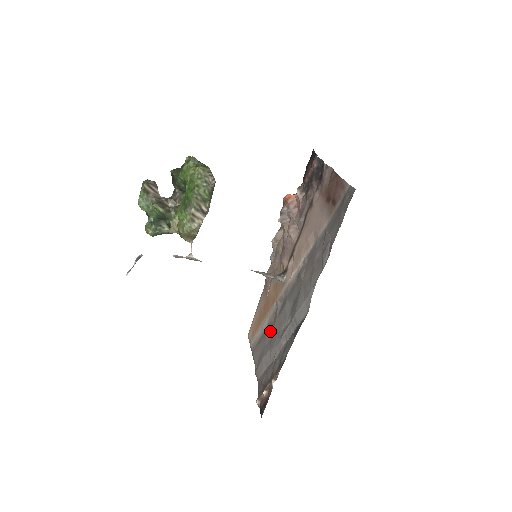
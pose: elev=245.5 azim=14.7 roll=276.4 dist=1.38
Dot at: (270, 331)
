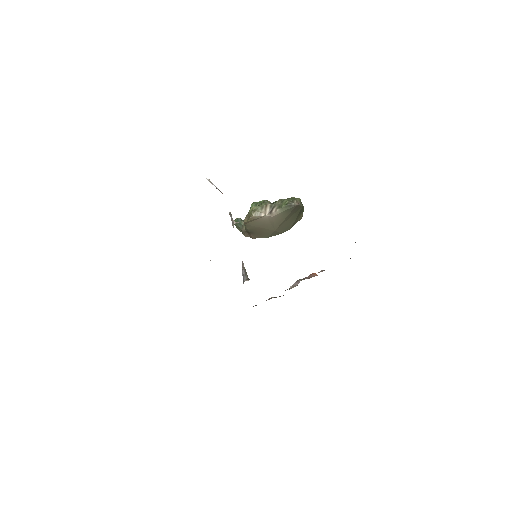
Dot at: occluded
